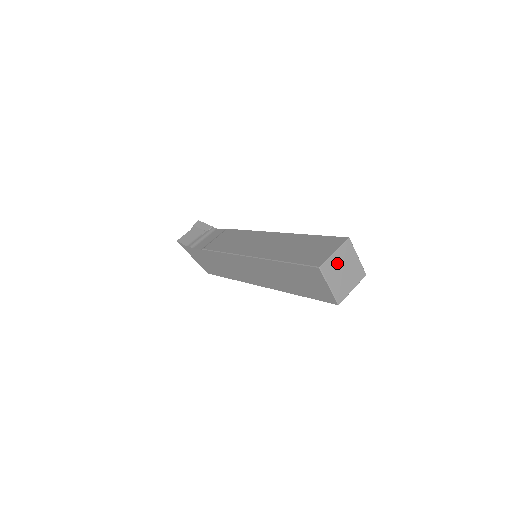
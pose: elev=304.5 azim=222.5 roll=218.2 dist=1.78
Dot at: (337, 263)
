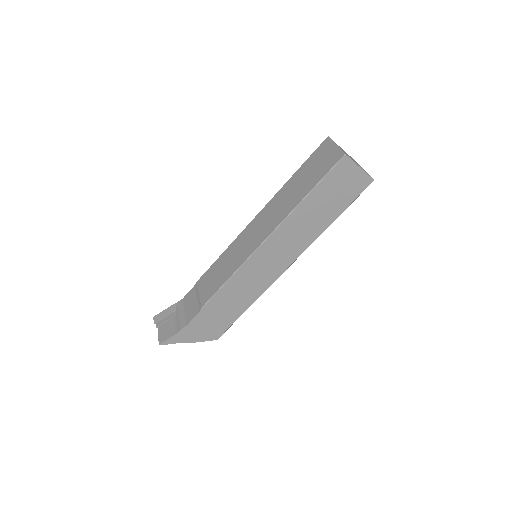
Dot at: occluded
